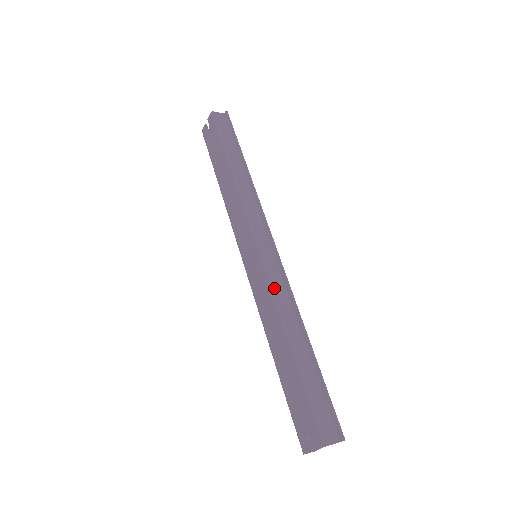
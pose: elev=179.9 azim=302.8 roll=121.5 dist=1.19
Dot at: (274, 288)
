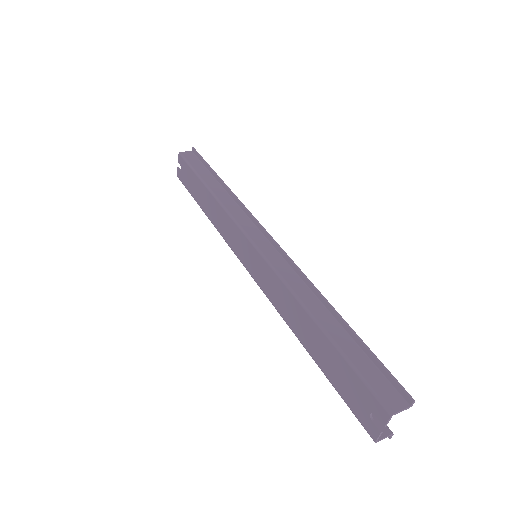
Dot at: (281, 273)
